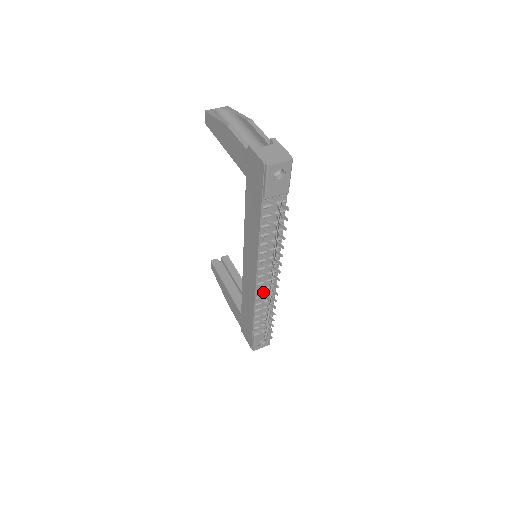
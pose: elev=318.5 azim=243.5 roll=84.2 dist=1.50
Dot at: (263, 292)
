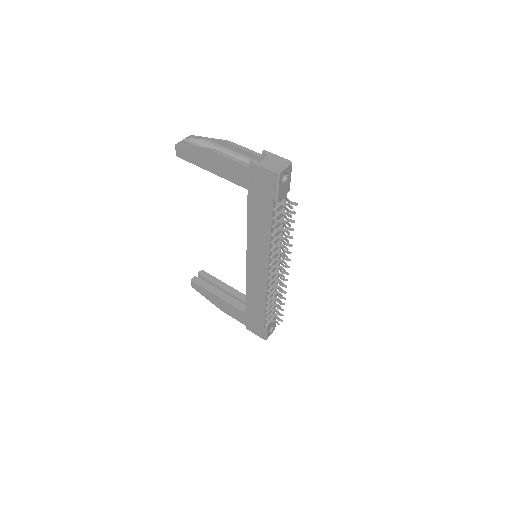
Dot at: (271, 284)
